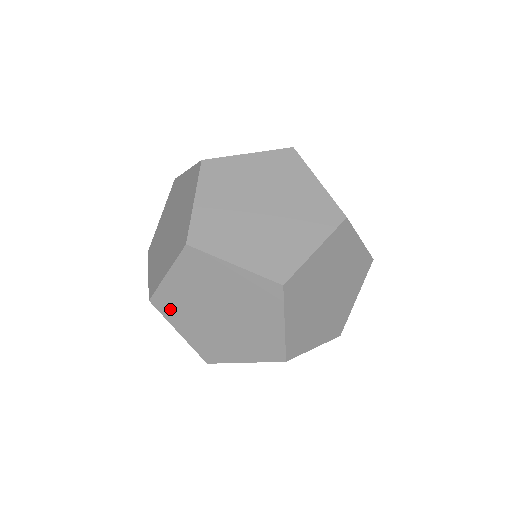
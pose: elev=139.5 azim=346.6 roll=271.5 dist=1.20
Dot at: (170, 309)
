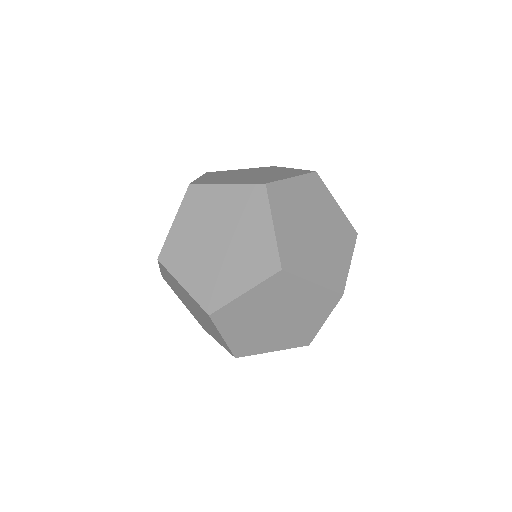
Dot at: (175, 260)
